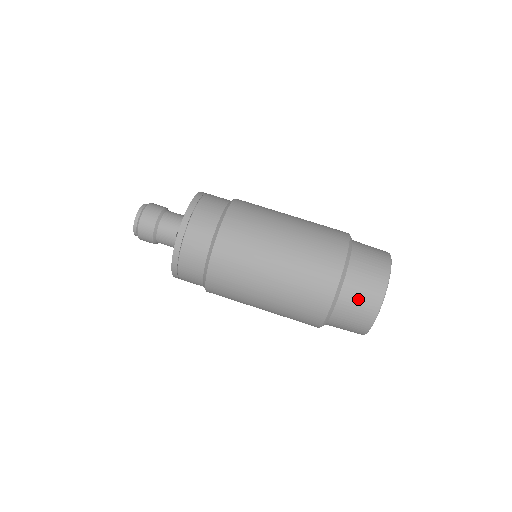
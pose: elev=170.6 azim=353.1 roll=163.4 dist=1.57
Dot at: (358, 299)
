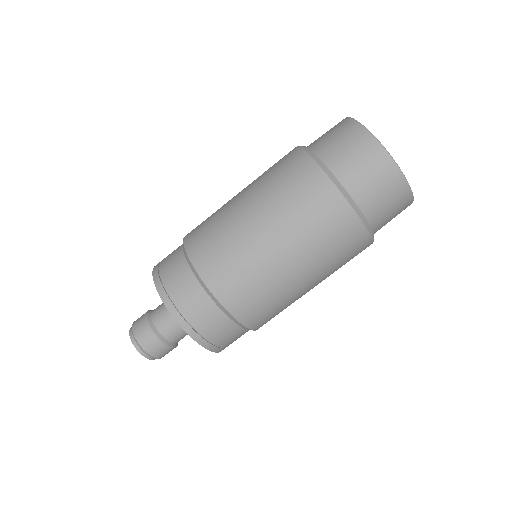
Dot at: (390, 215)
